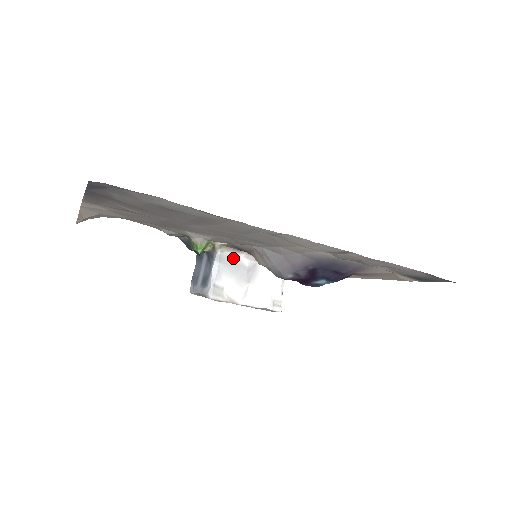
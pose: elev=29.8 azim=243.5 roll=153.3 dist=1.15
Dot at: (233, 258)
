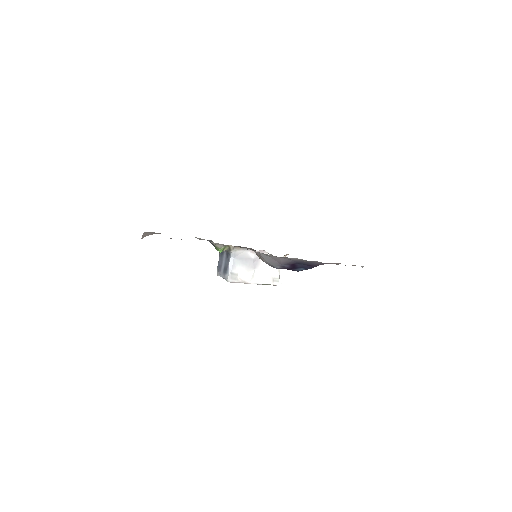
Dot at: (243, 254)
